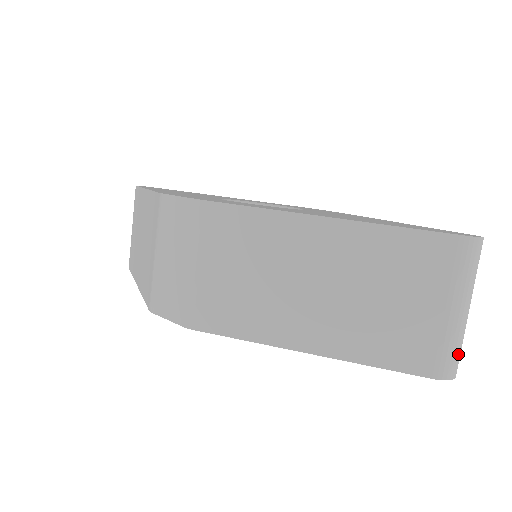
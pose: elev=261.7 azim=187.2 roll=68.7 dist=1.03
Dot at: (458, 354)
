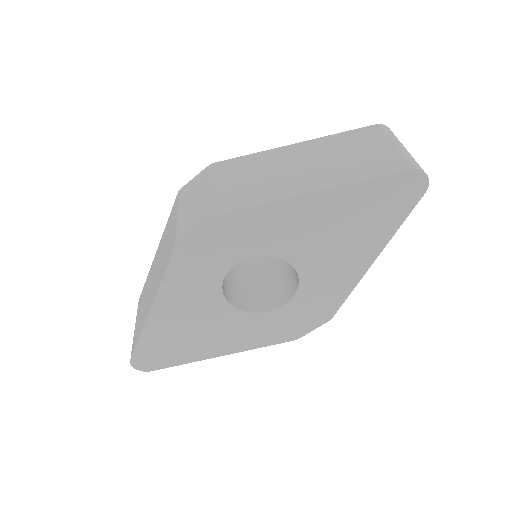
Dot at: (418, 164)
